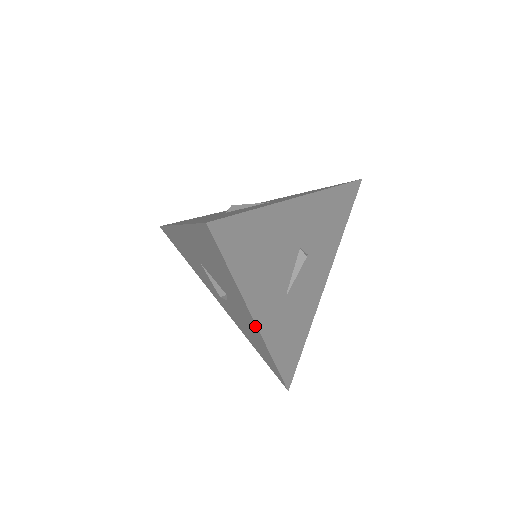
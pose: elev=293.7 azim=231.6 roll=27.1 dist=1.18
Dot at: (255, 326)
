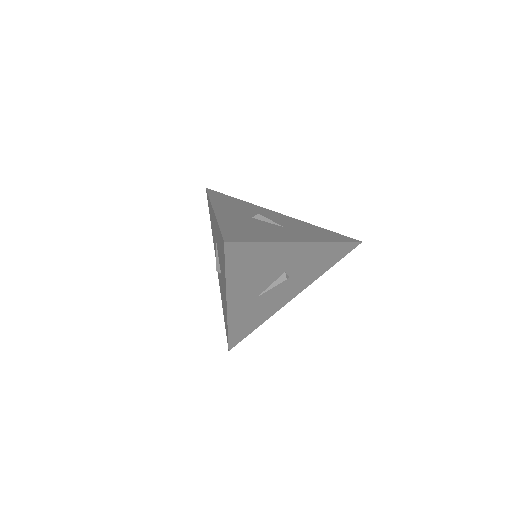
Dot at: (226, 306)
